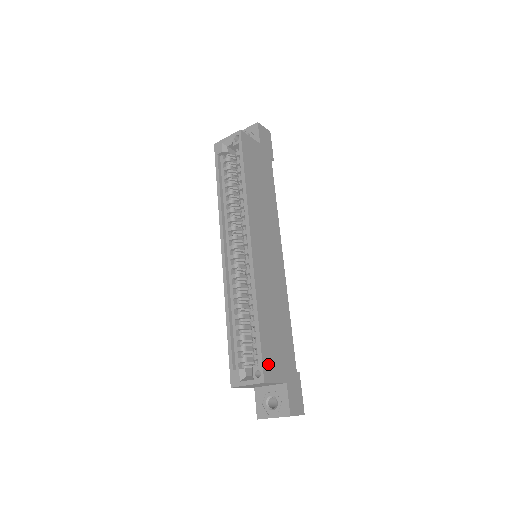
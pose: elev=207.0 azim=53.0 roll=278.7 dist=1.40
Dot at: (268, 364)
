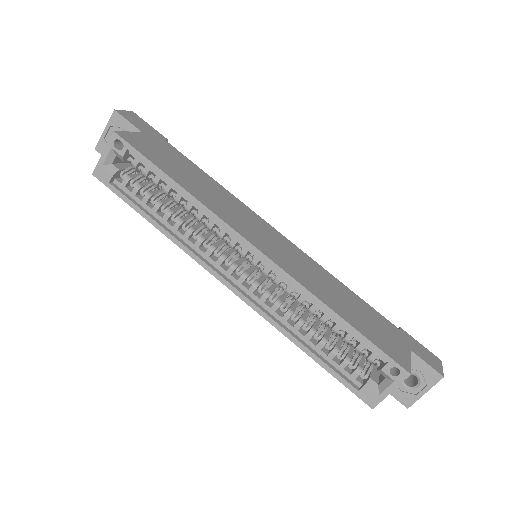
Dot at: (391, 352)
